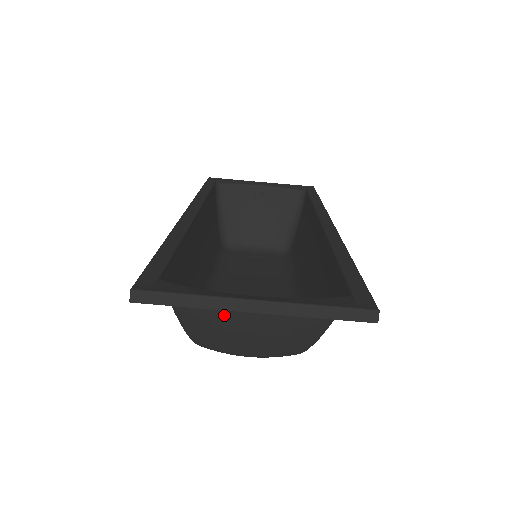
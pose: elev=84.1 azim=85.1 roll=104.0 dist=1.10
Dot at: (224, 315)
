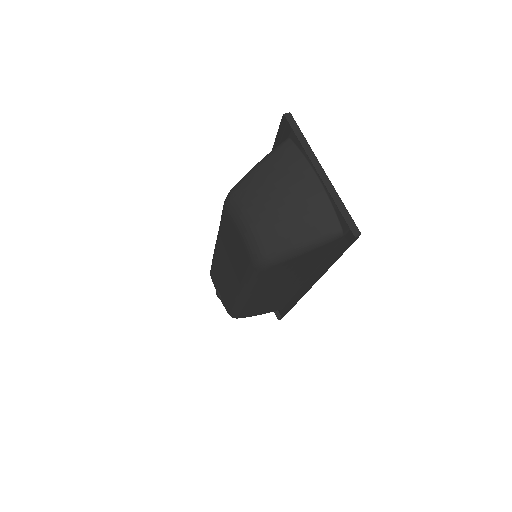
Dot at: (290, 174)
